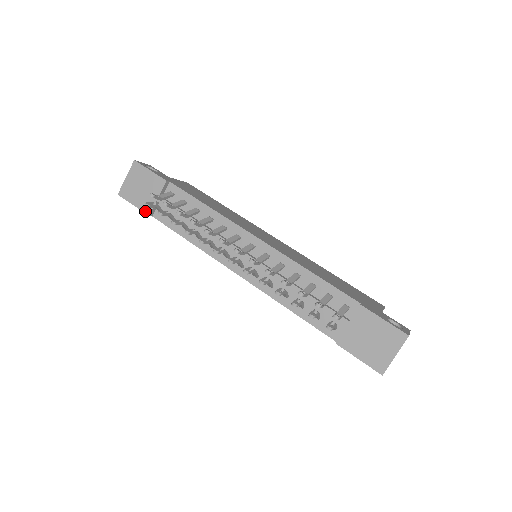
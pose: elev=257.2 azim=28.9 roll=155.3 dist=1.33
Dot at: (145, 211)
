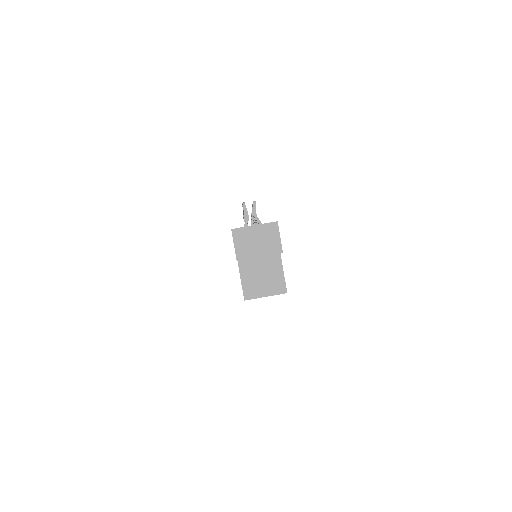
Dot at: occluded
